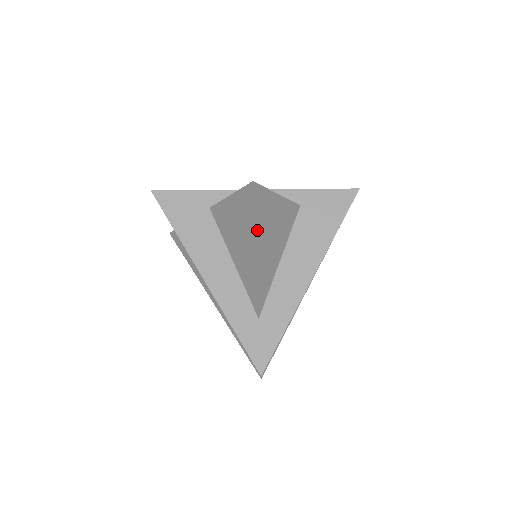
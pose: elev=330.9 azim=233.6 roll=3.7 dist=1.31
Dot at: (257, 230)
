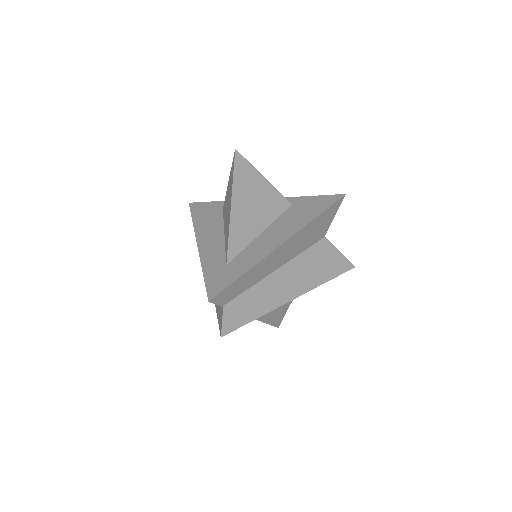
Dot at: (235, 186)
